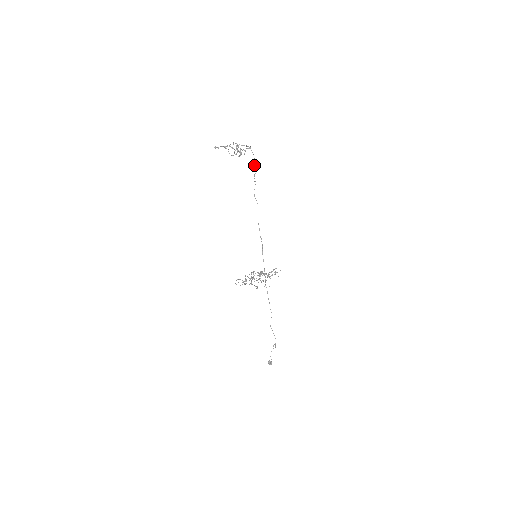
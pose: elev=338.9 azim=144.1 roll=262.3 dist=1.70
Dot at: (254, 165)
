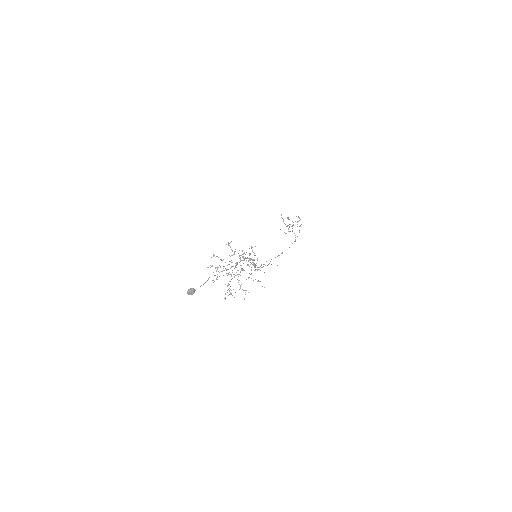
Dot at: occluded
